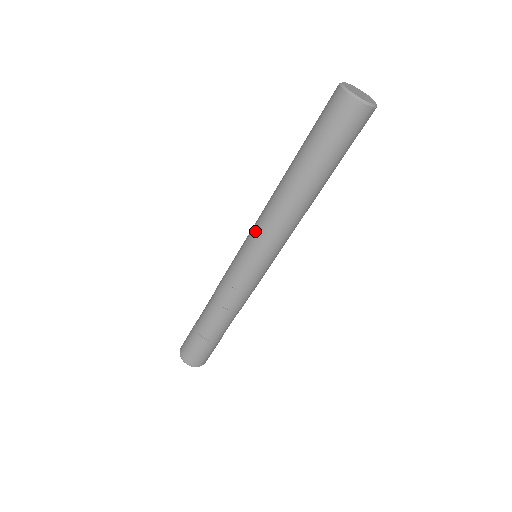
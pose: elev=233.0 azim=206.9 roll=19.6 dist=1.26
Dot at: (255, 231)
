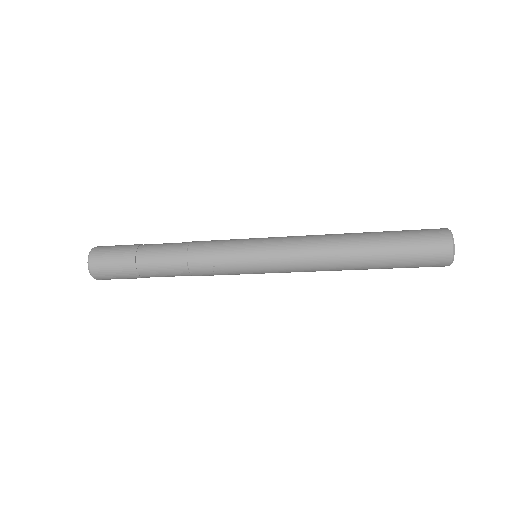
Dot at: (285, 252)
